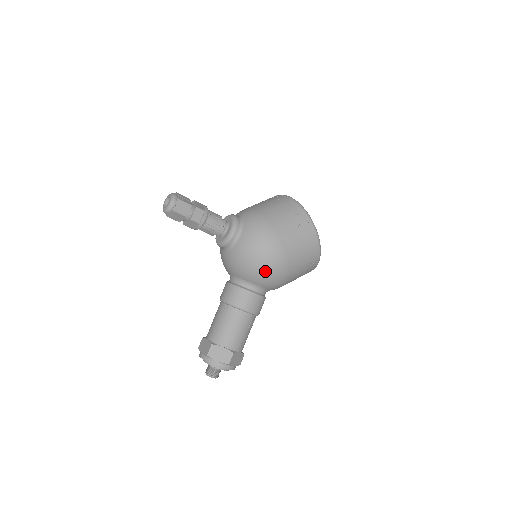
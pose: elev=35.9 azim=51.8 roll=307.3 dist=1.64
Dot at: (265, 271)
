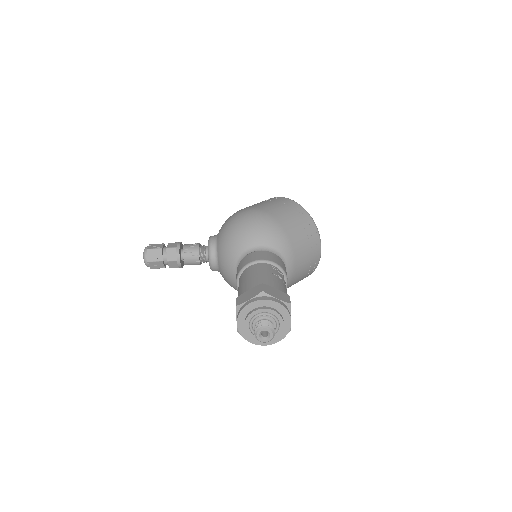
Dot at: (248, 226)
